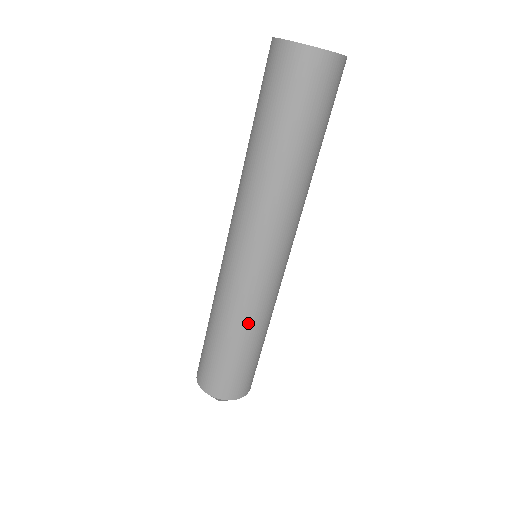
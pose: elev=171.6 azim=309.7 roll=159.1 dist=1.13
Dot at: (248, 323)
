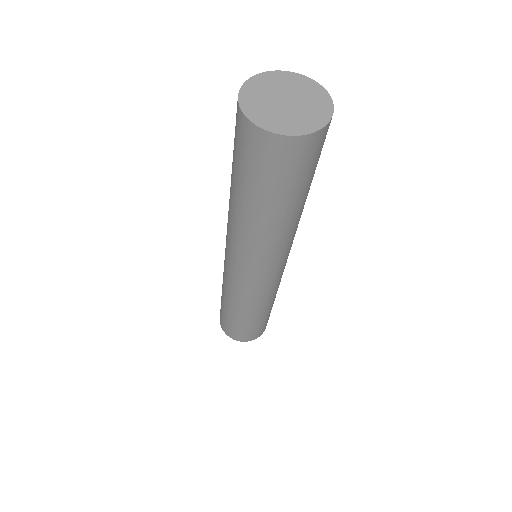
Dot at: (249, 308)
